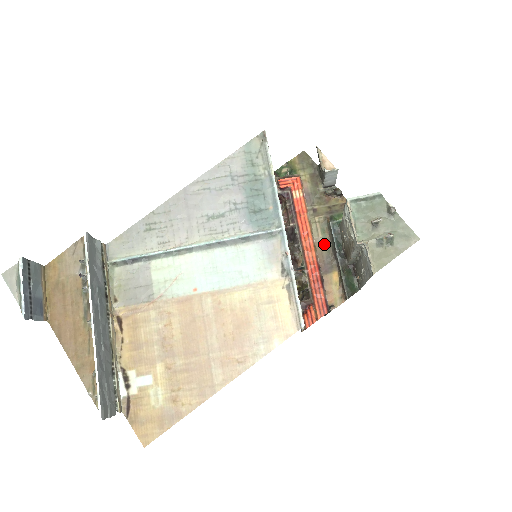
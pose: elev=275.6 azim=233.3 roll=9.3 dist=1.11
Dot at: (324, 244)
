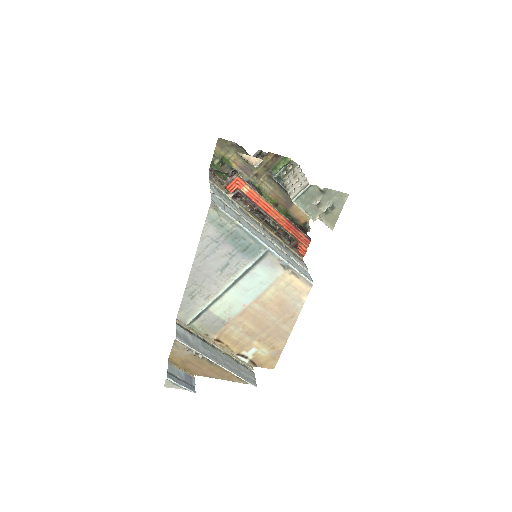
Dot at: (277, 192)
